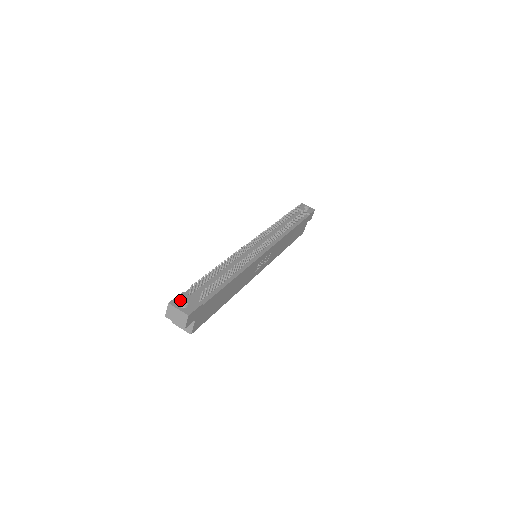
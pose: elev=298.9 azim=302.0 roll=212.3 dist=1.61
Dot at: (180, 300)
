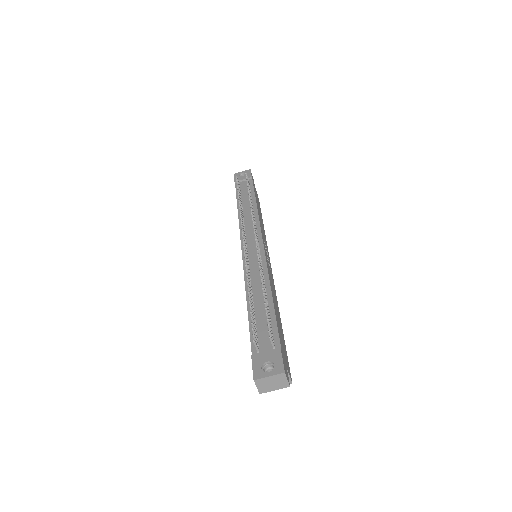
Dot at: (259, 366)
